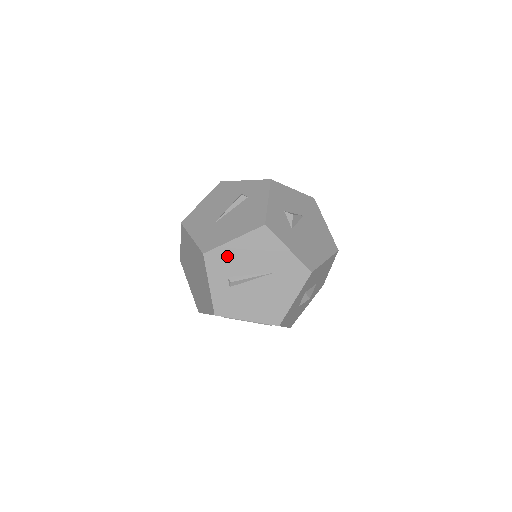
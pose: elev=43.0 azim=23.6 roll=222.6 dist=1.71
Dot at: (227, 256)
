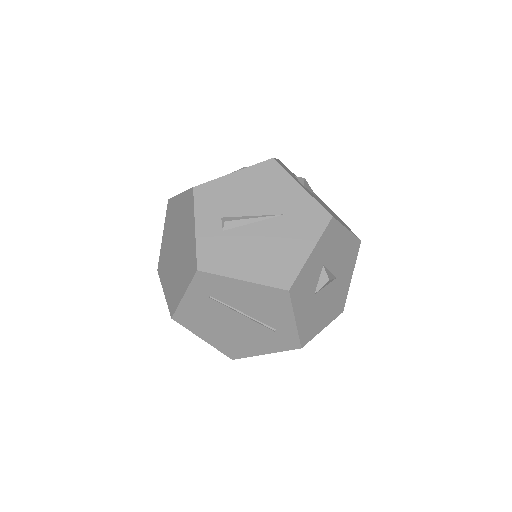
Dot at: (223, 191)
